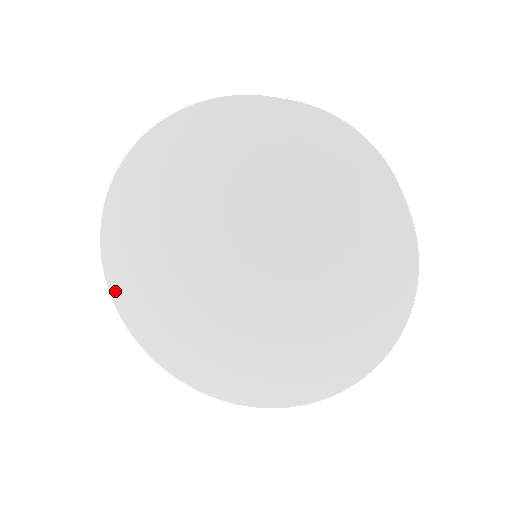
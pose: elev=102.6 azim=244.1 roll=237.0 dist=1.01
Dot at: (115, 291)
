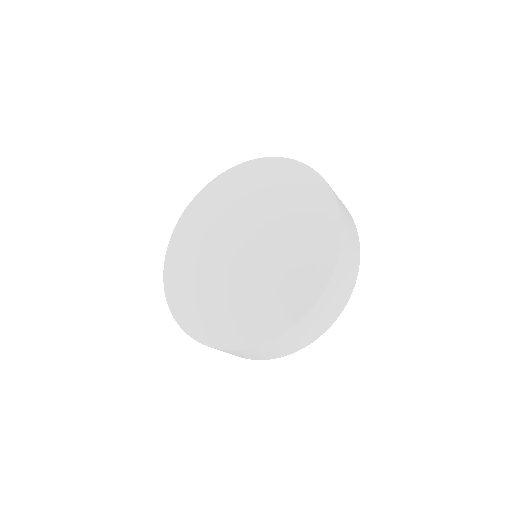
Dot at: (175, 232)
